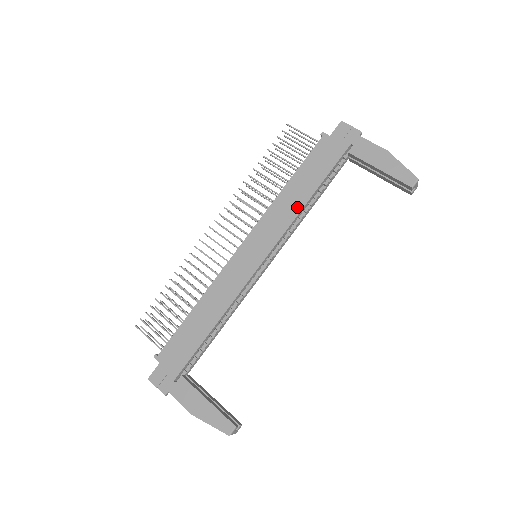
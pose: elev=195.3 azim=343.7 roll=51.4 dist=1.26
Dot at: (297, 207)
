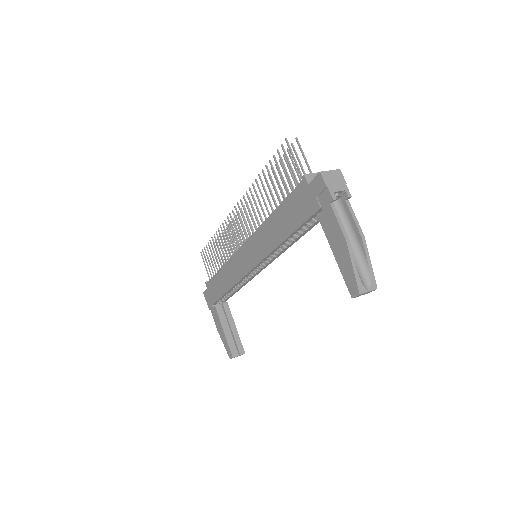
Dot at: (275, 242)
